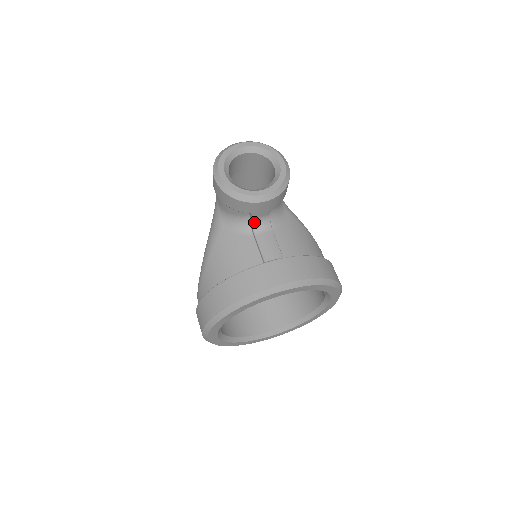
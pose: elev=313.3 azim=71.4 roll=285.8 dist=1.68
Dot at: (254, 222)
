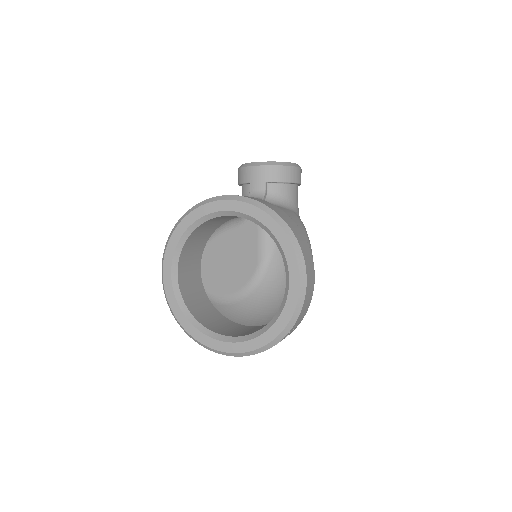
Dot at: (251, 194)
